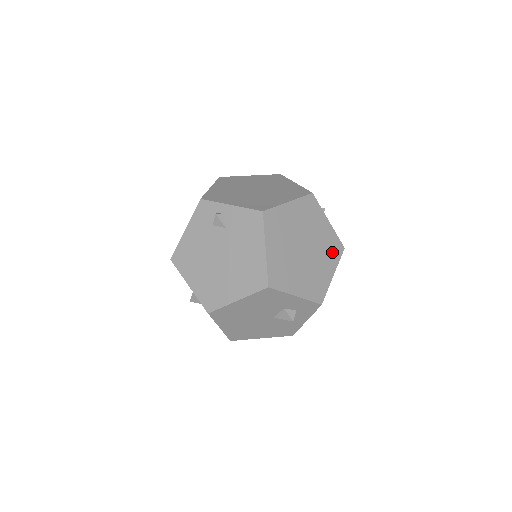
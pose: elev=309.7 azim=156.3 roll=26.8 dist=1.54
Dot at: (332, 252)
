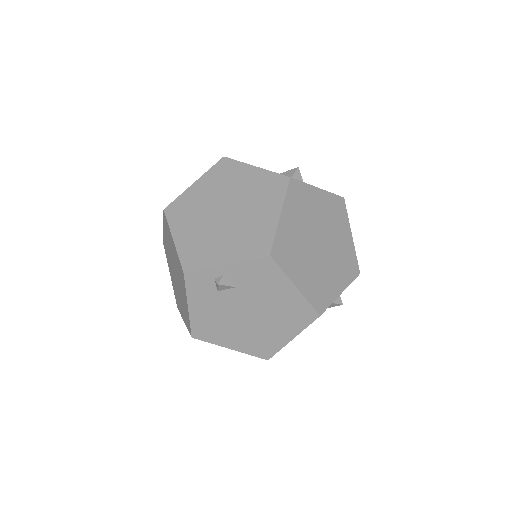
Dot at: (338, 215)
